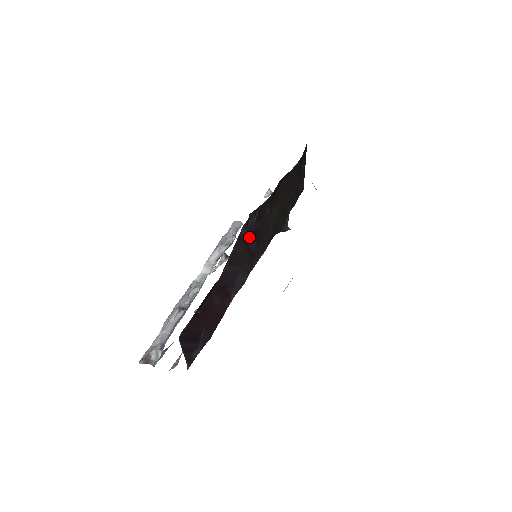
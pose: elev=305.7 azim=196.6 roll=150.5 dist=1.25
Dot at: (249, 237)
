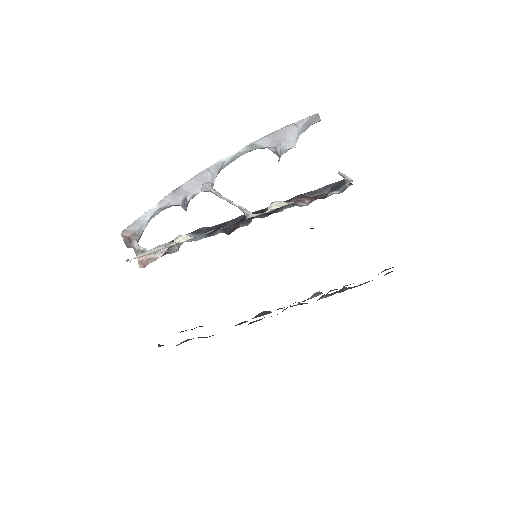
Dot at: occluded
